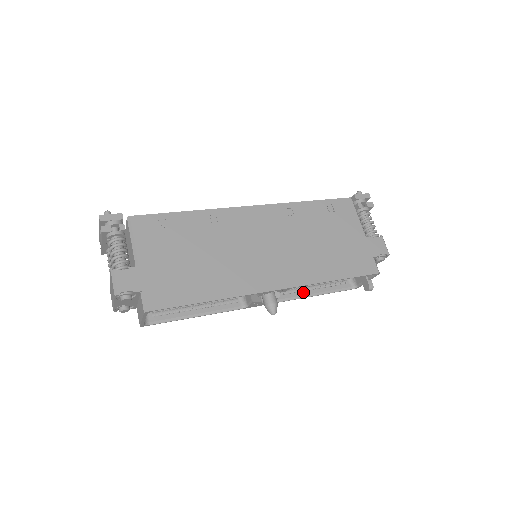
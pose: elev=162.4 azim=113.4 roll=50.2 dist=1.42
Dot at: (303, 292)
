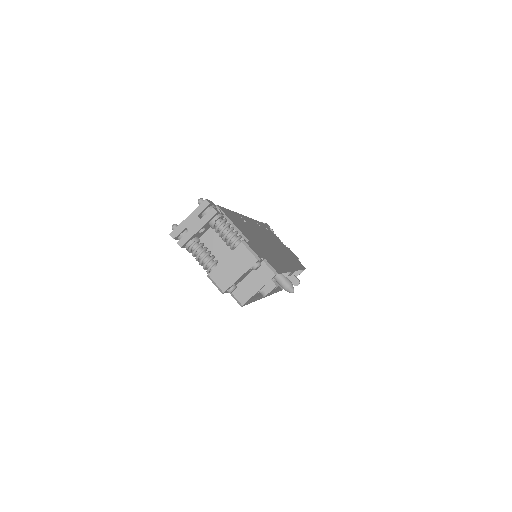
Dot at: occluded
